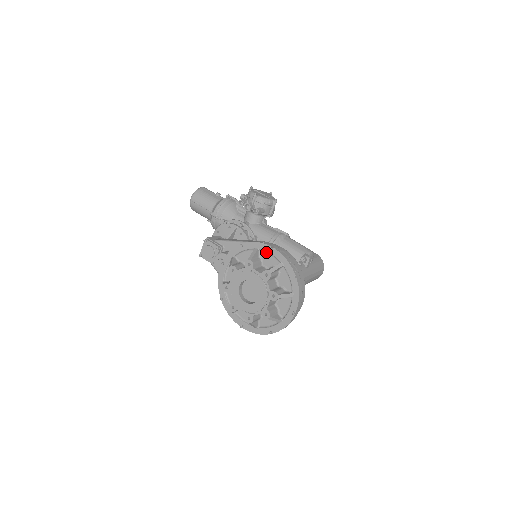
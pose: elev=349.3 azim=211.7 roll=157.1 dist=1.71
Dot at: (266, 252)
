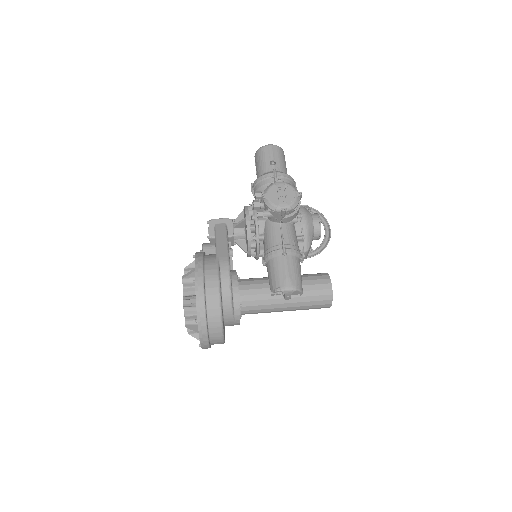
Dot at: occluded
